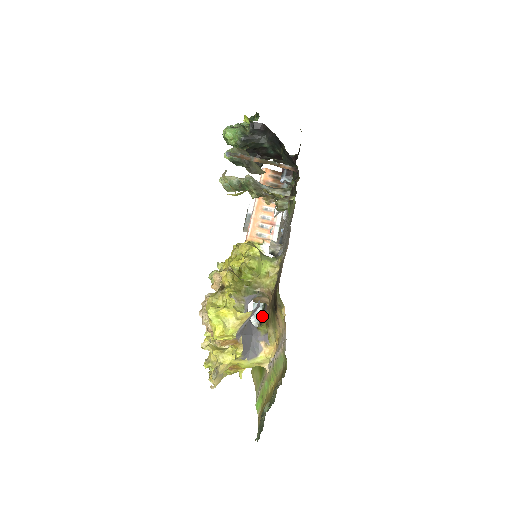
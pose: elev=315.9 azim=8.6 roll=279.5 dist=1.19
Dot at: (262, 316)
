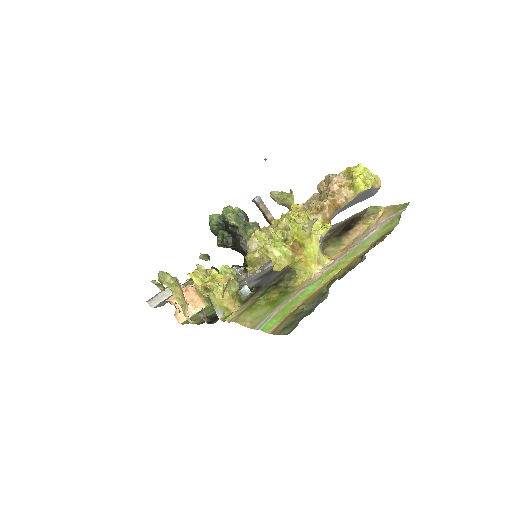
Dot at: (259, 286)
